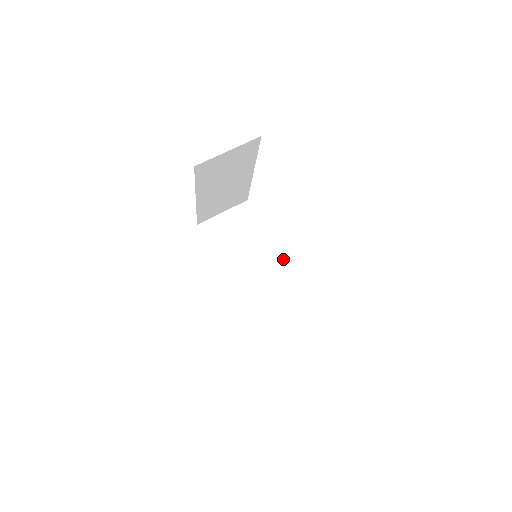
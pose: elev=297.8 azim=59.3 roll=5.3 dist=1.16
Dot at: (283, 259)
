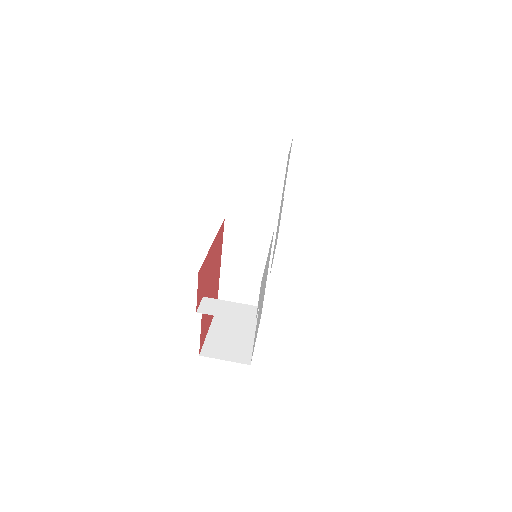
Dot at: occluded
